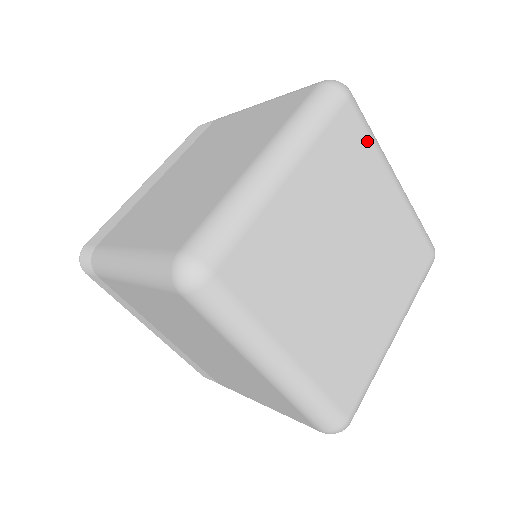
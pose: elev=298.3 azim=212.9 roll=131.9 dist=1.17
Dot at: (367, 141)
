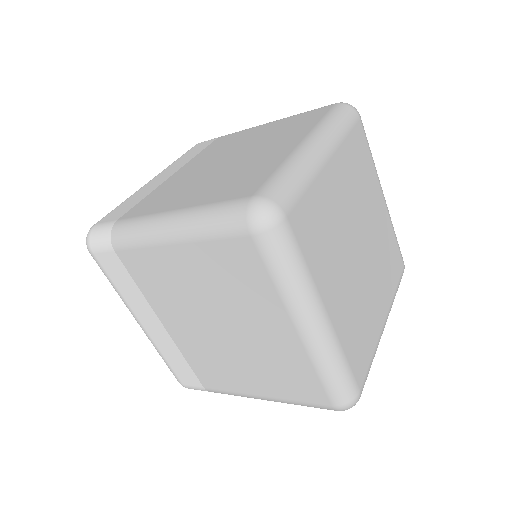
Dot at: (308, 195)
